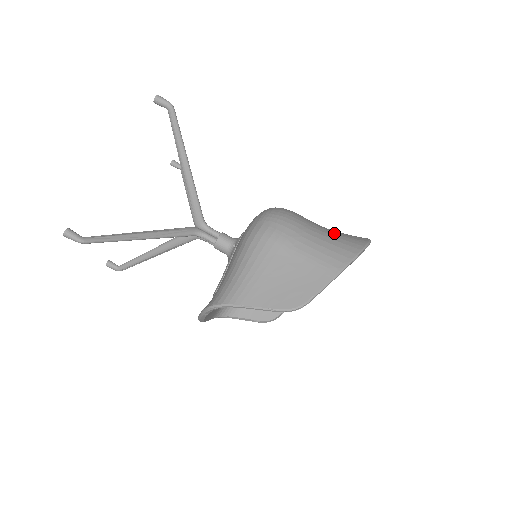
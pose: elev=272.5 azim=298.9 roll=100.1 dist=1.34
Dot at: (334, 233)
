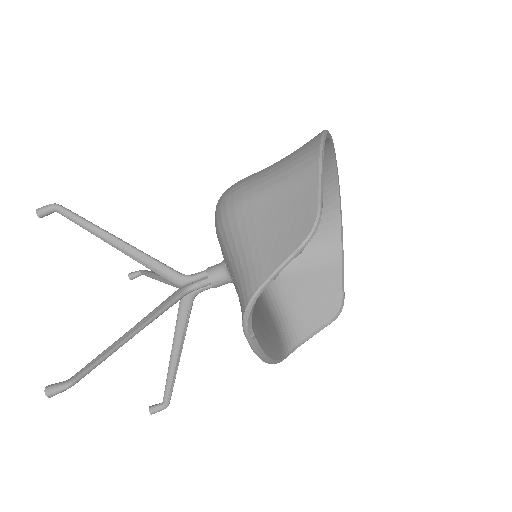
Dot at: occluded
